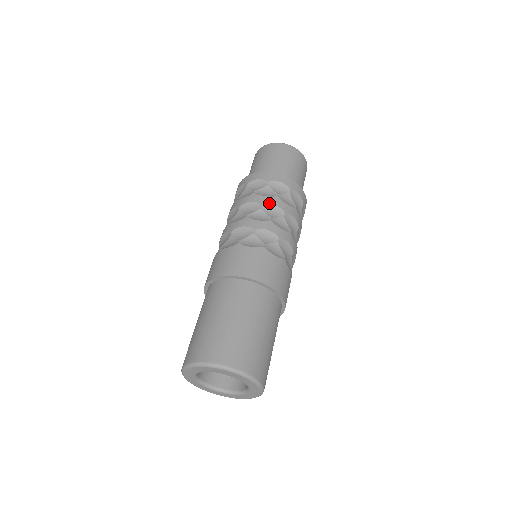
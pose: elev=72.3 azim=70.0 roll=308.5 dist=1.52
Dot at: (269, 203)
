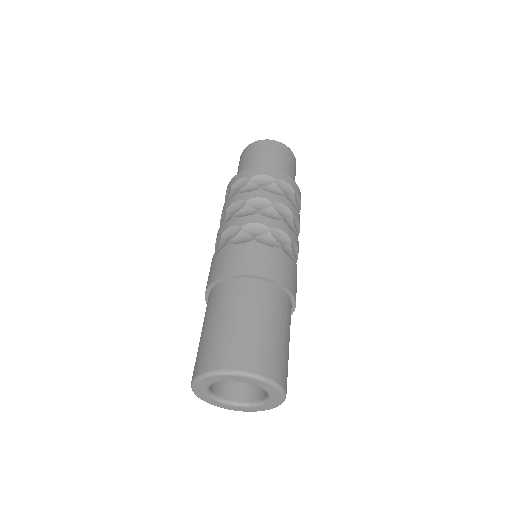
Dot at: (253, 197)
